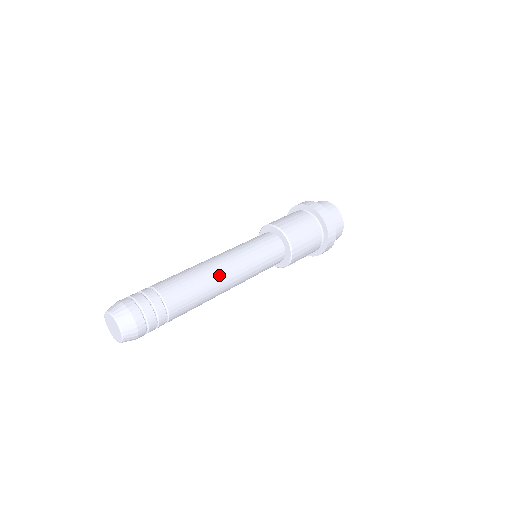
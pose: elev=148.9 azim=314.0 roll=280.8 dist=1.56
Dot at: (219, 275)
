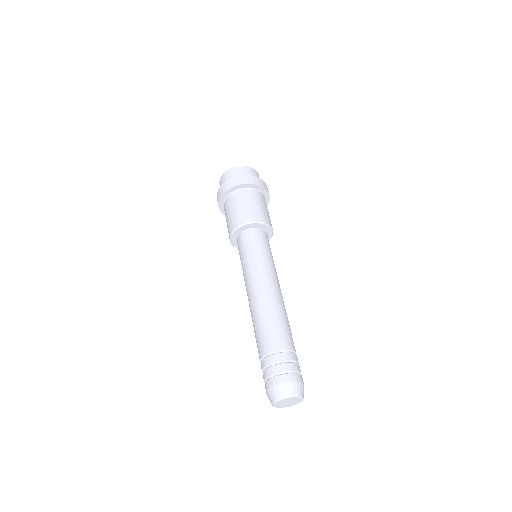
Dot at: occluded
